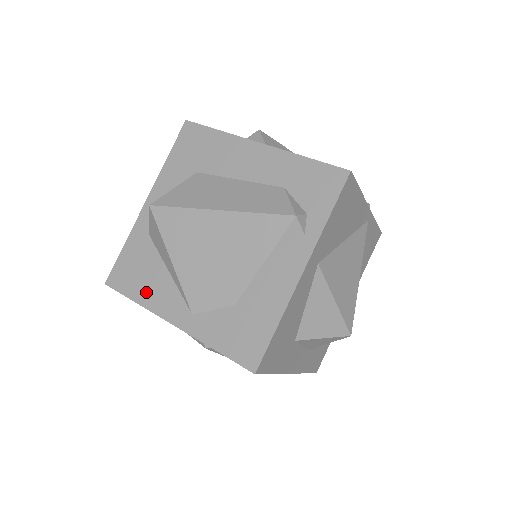
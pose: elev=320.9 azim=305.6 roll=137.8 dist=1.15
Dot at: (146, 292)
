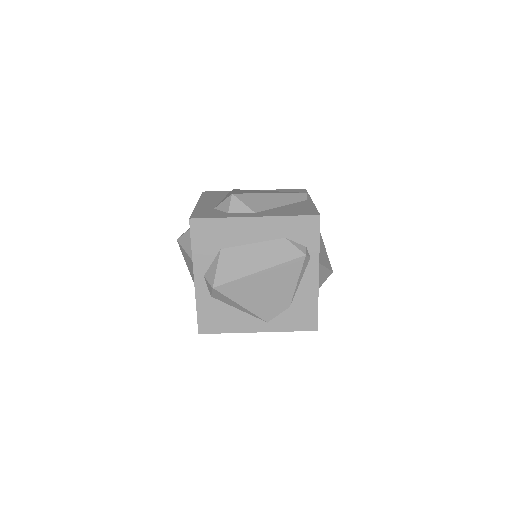
Dot at: (231, 325)
